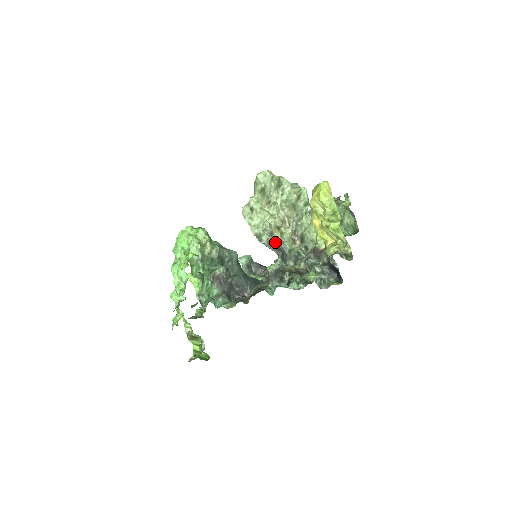
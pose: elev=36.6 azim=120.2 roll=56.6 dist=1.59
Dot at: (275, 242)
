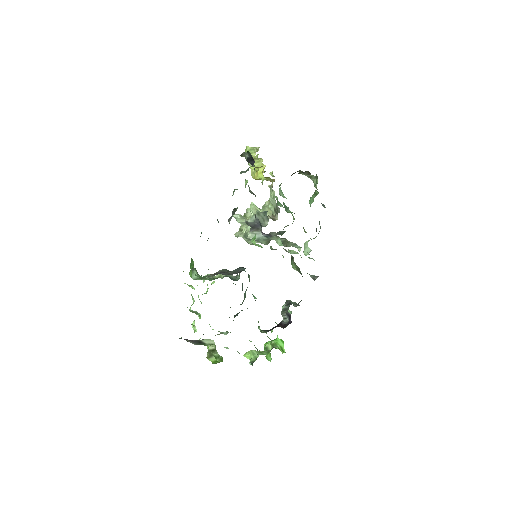
Dot at: (248, 220)
